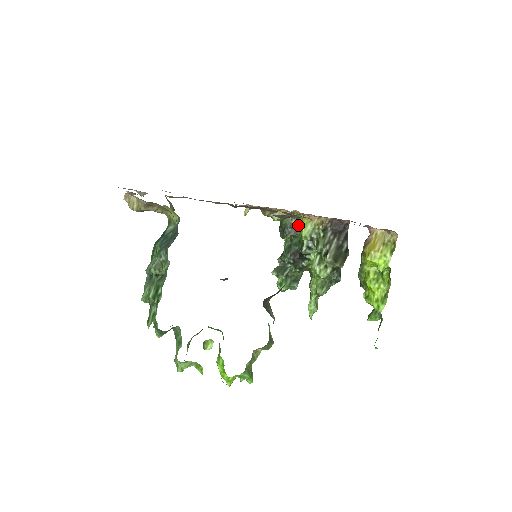
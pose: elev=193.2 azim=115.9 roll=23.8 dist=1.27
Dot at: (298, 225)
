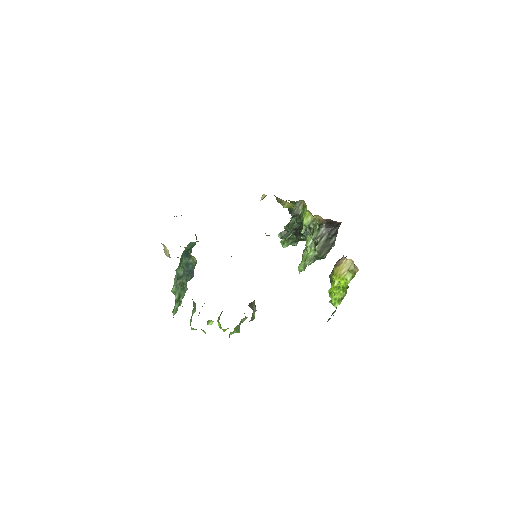
Dot at: (302, 213)
